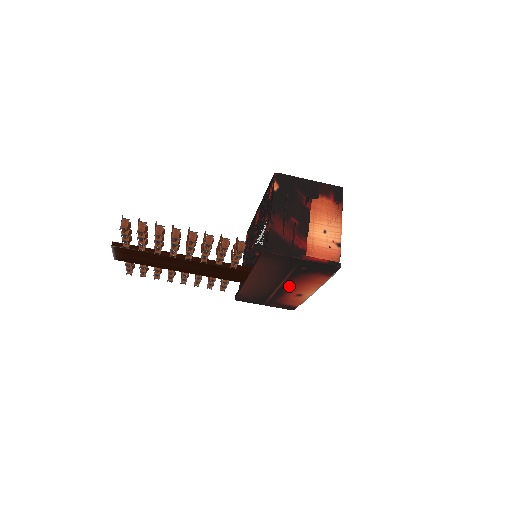
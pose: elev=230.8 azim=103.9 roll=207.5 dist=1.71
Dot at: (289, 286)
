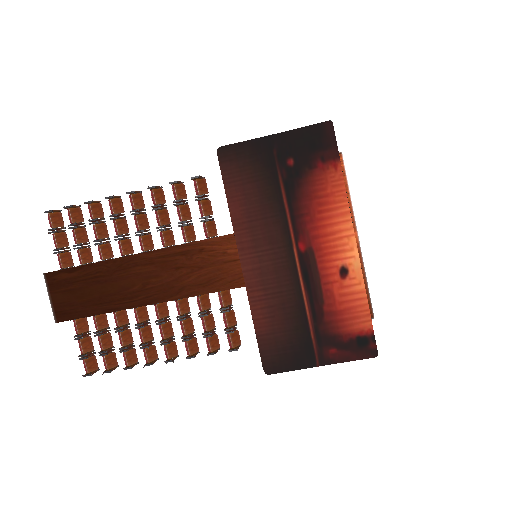
Dot at: (309, 245)
